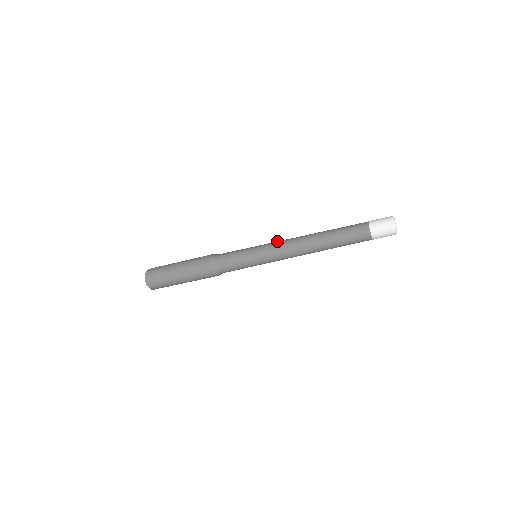
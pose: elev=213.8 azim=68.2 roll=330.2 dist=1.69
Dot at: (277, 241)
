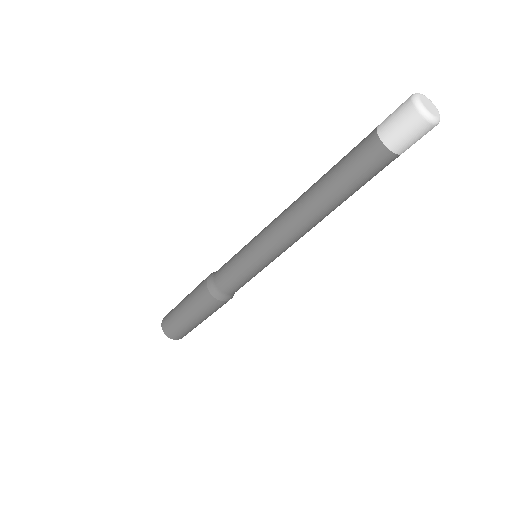
Dot at: occluded
